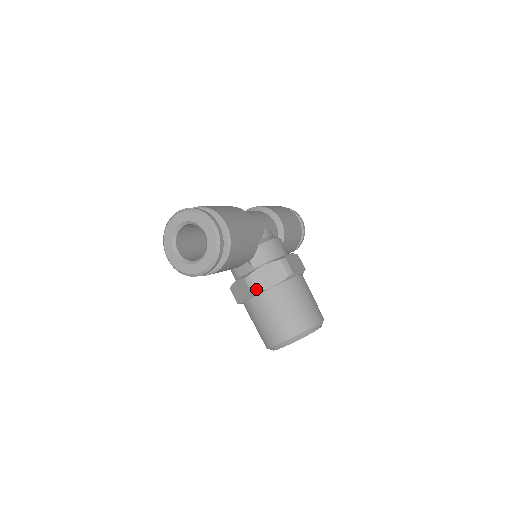
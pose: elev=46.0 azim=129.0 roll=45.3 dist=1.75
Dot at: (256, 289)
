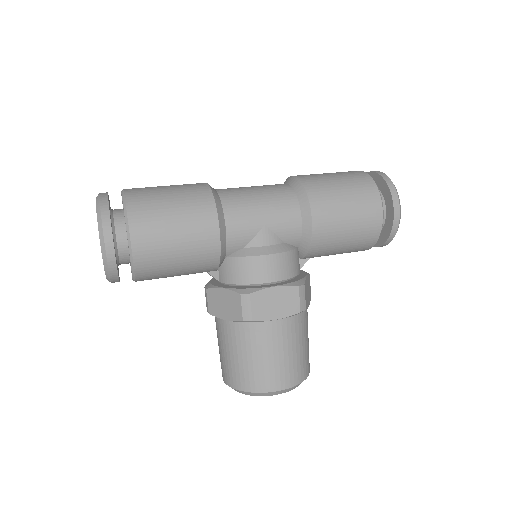
Dot at: (208, 309)
